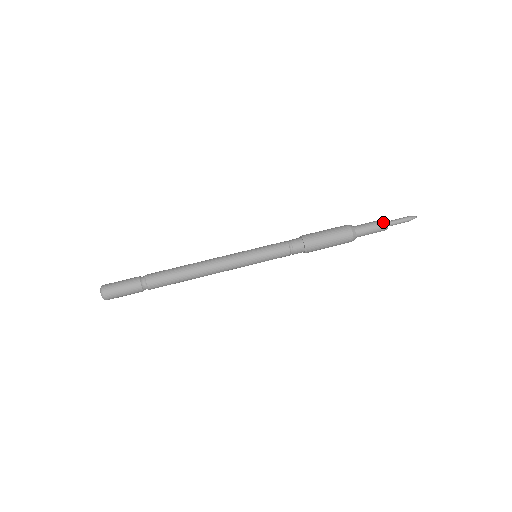
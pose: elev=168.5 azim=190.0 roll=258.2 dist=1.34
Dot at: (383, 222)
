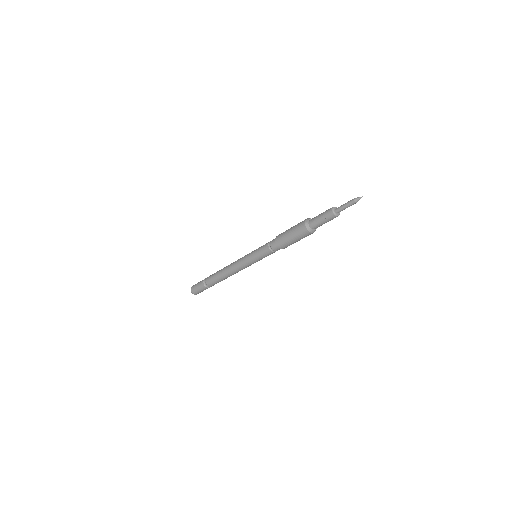
Dot at: (330, 210)
